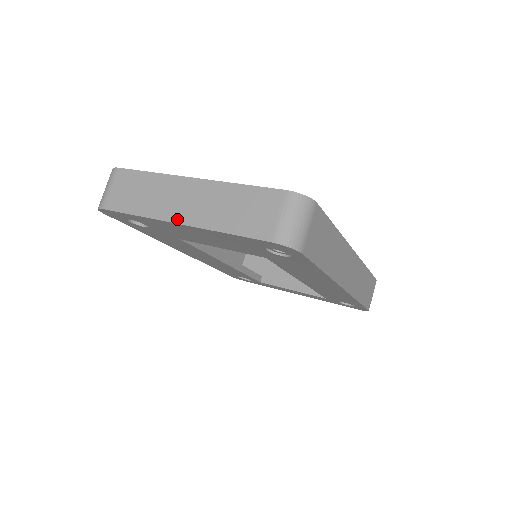
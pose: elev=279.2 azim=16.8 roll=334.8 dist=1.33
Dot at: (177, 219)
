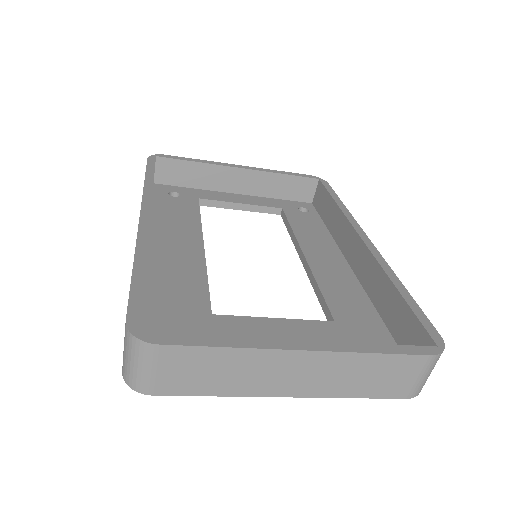
Dot at: (287, 394)
